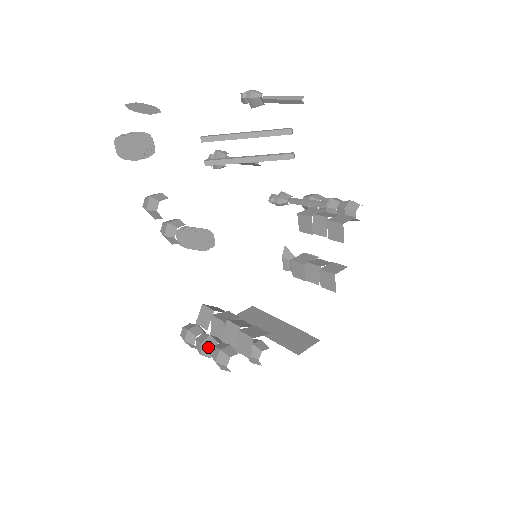
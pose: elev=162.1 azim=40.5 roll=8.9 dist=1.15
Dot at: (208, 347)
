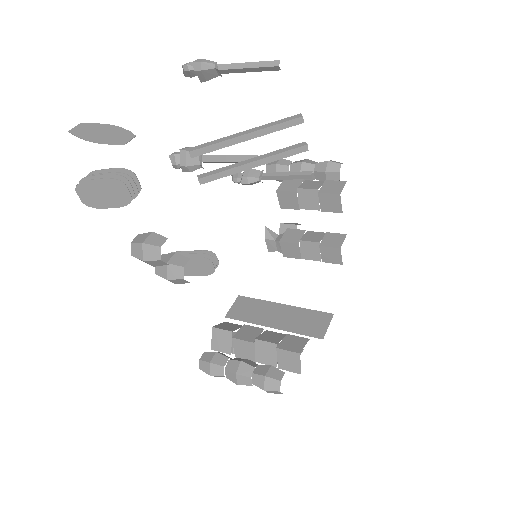
Dot at: (246, 376)
